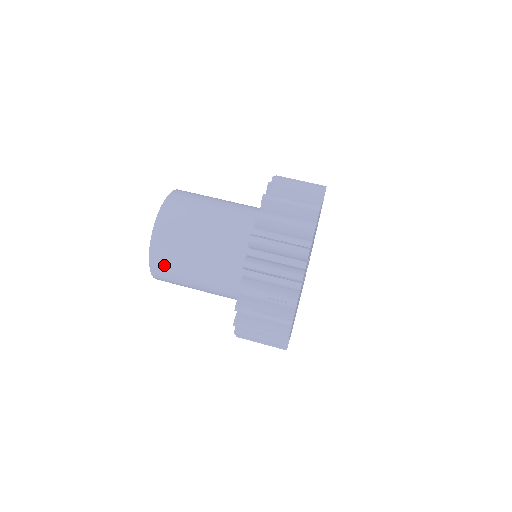
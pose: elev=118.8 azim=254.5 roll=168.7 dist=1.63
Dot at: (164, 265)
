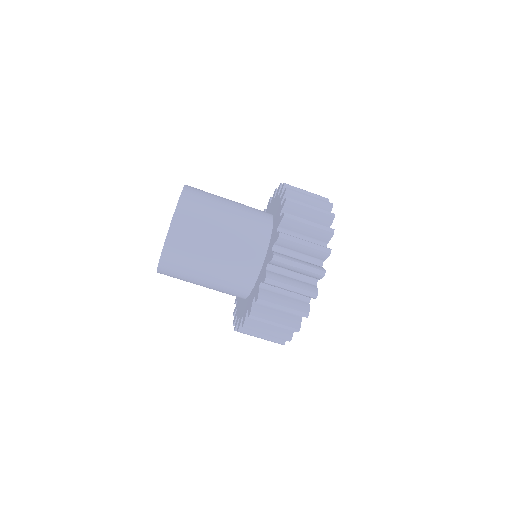
Dot at: occluded
